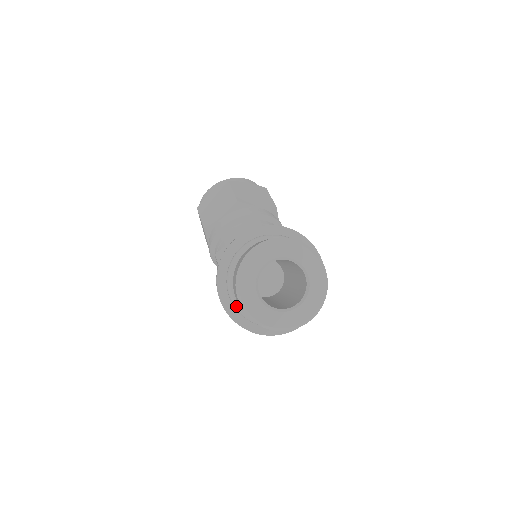
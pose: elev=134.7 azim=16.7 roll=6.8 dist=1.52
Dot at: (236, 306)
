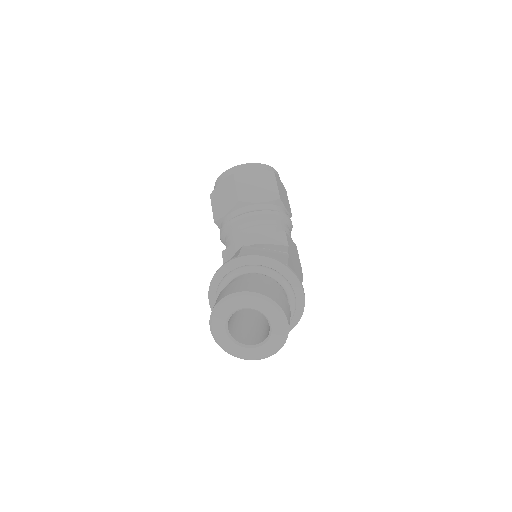
Dot at: occluded
